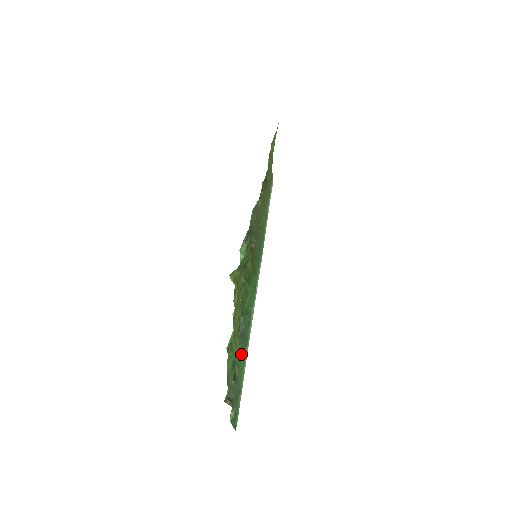
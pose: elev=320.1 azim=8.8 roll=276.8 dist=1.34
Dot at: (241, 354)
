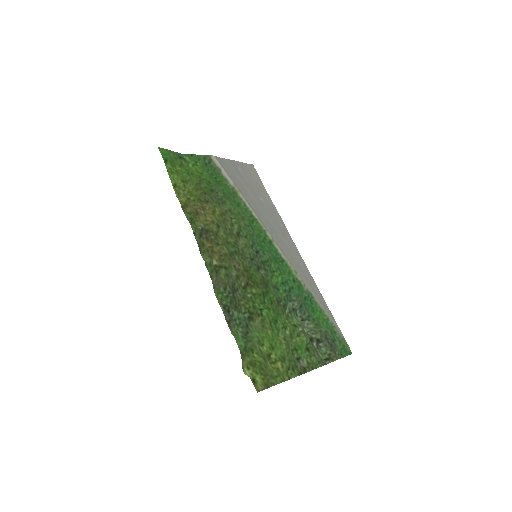
Dot at: (313, 312)
